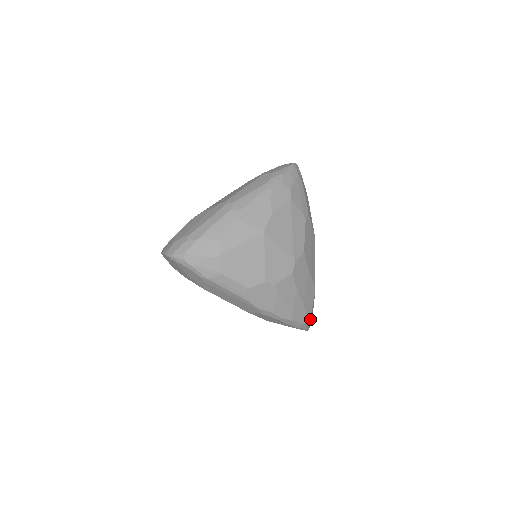
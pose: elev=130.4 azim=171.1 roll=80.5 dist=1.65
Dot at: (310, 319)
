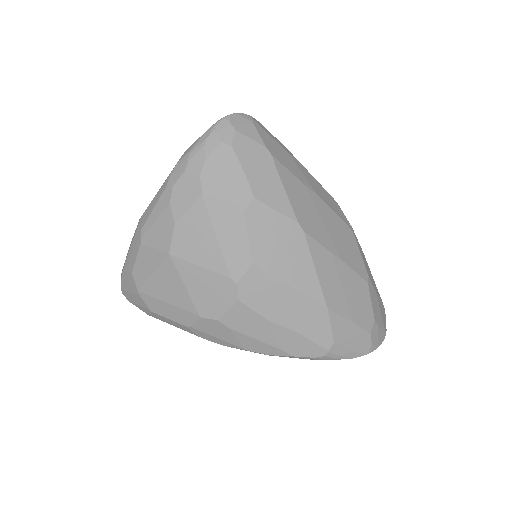
Dot at: (347, 344)
